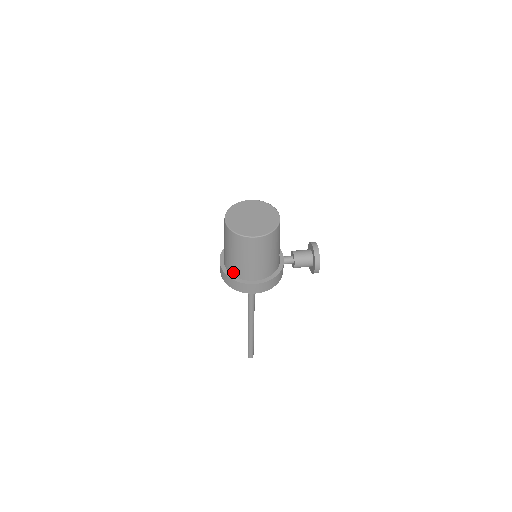
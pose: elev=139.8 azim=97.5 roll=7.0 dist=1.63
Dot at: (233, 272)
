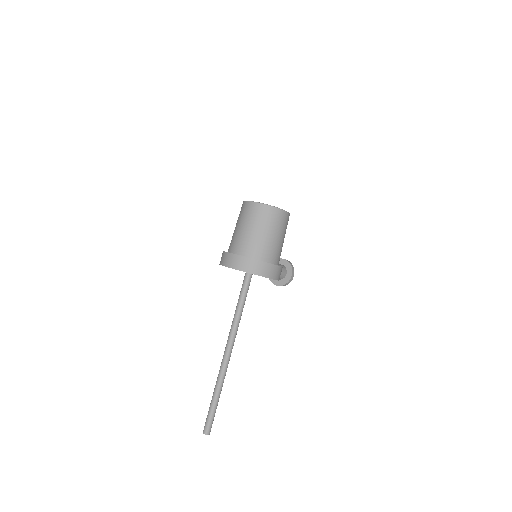
Dot at: (257, 256)
